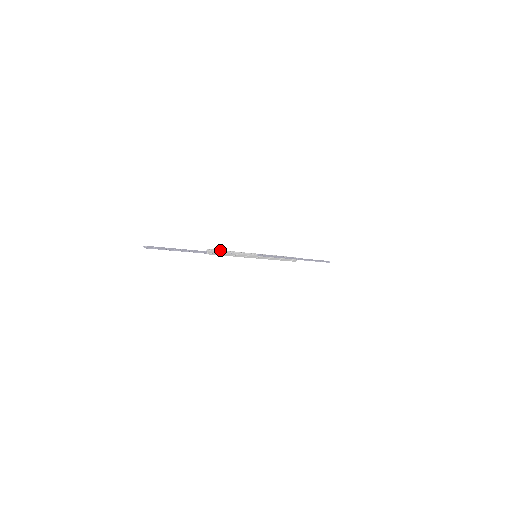
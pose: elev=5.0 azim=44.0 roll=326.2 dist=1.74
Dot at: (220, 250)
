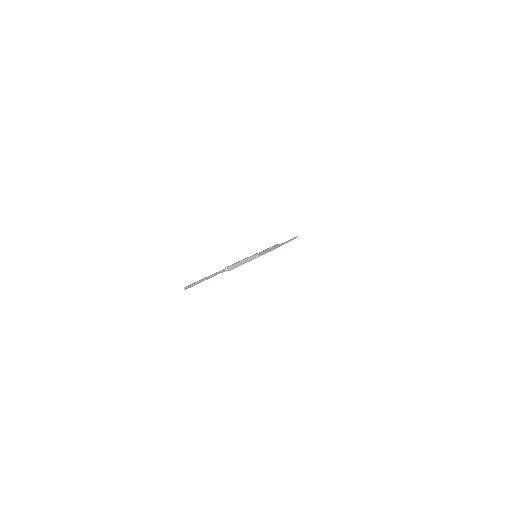
Dot at: (236, 263)
